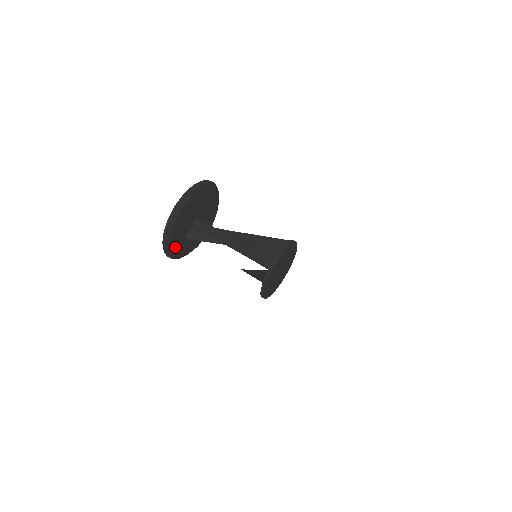
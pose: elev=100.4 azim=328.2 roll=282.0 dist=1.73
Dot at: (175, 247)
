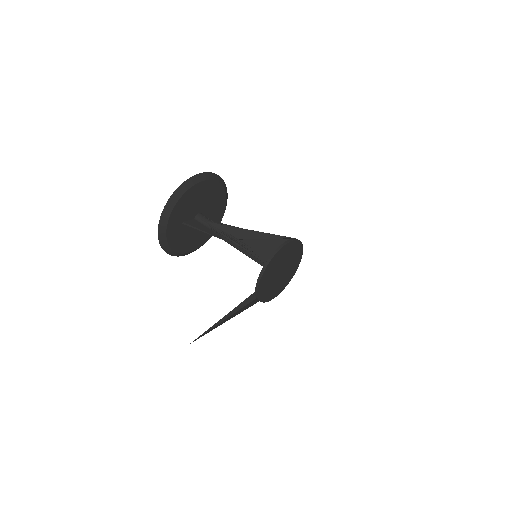
Dot at: (172, 221)
